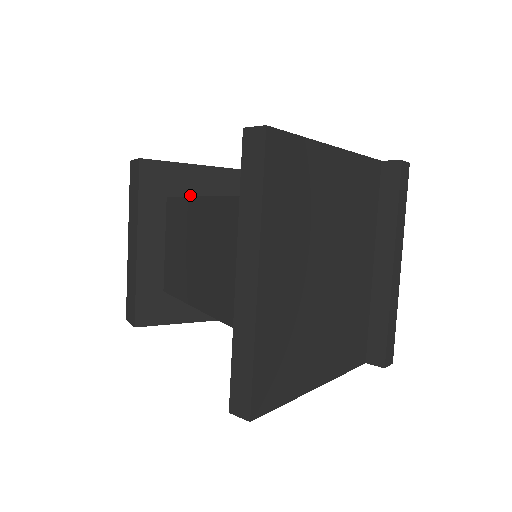
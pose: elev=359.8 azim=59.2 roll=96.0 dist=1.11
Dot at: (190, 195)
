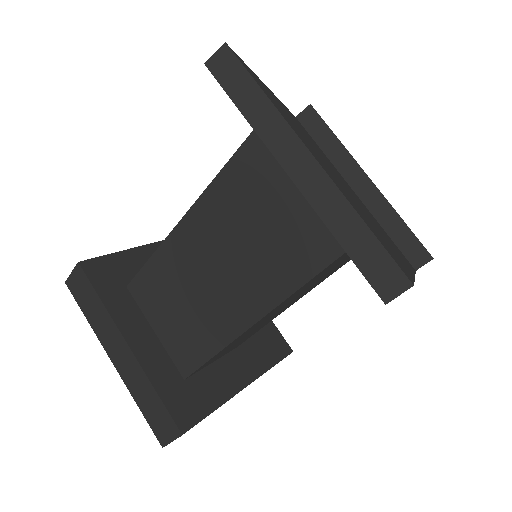
Dot at: occluded
